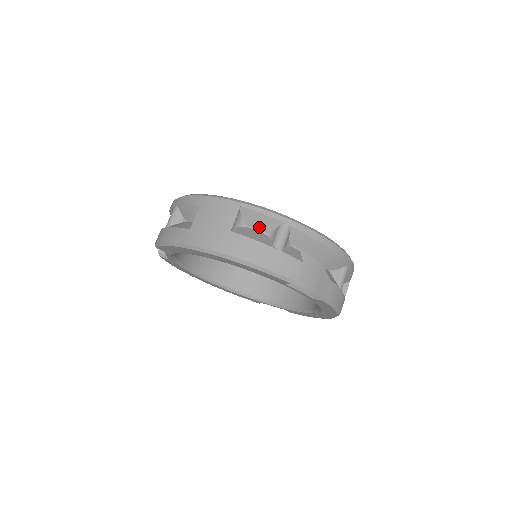
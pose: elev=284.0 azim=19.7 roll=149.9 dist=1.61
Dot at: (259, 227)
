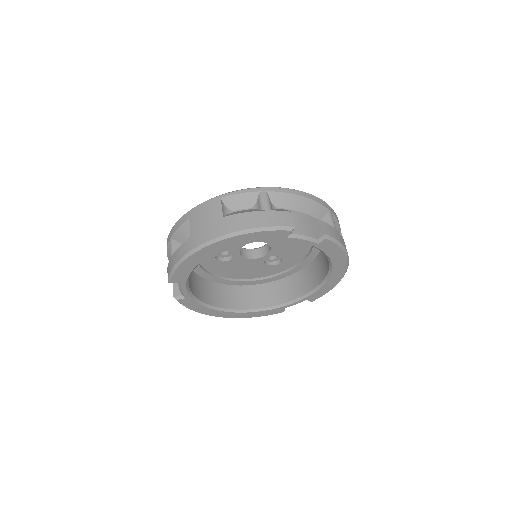
Dot at: (243, 206)
